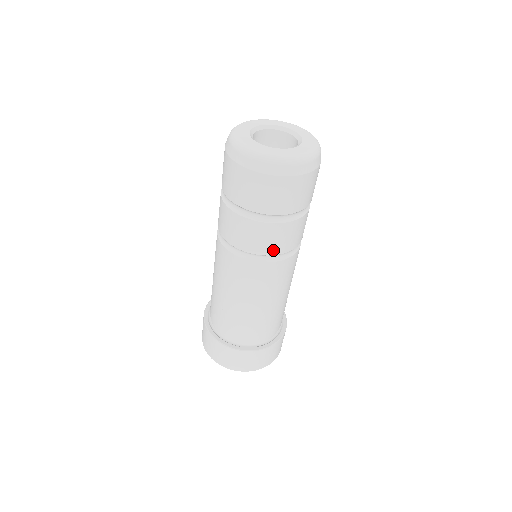
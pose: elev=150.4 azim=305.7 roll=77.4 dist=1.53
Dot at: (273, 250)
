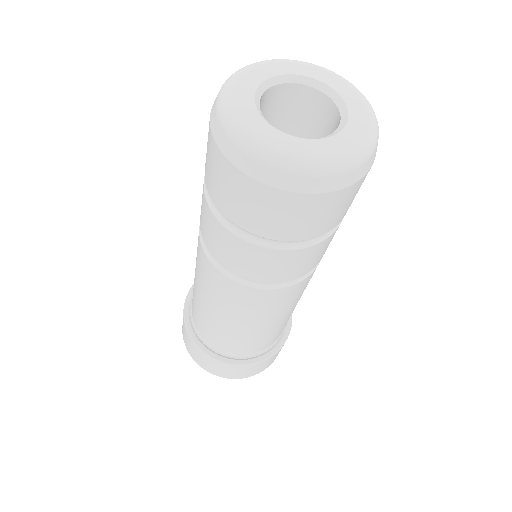
Dot at: (250, 274)
